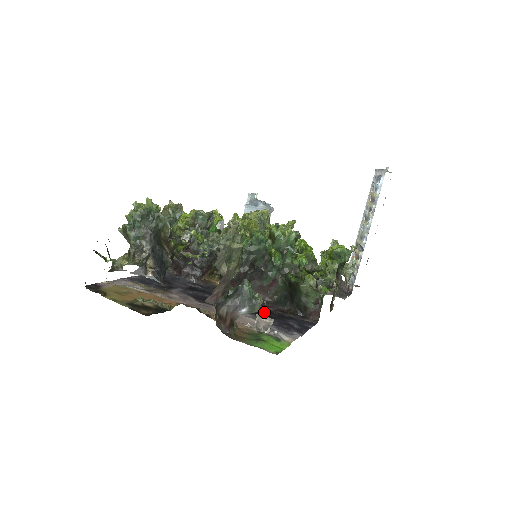
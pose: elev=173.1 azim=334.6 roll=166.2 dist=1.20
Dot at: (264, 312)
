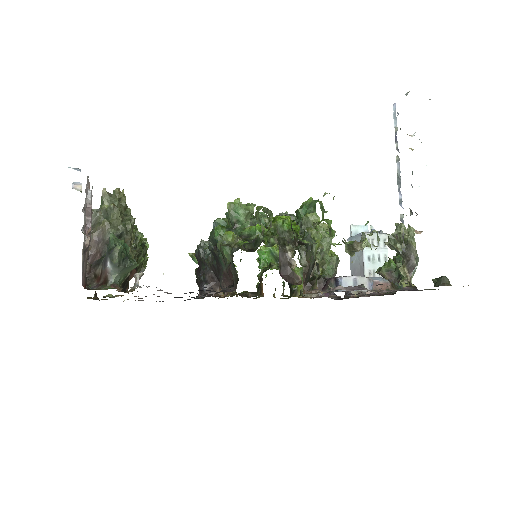
Dot at: occluded
